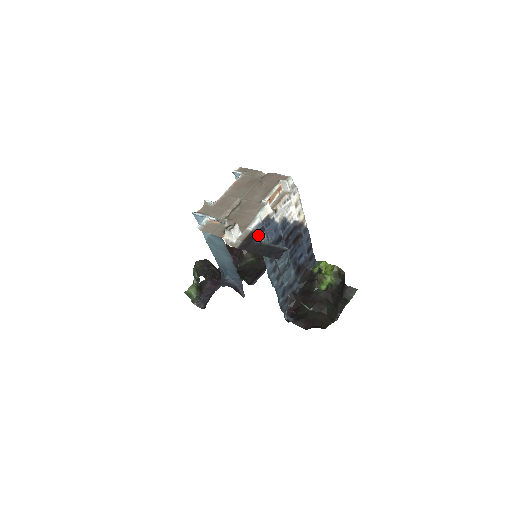
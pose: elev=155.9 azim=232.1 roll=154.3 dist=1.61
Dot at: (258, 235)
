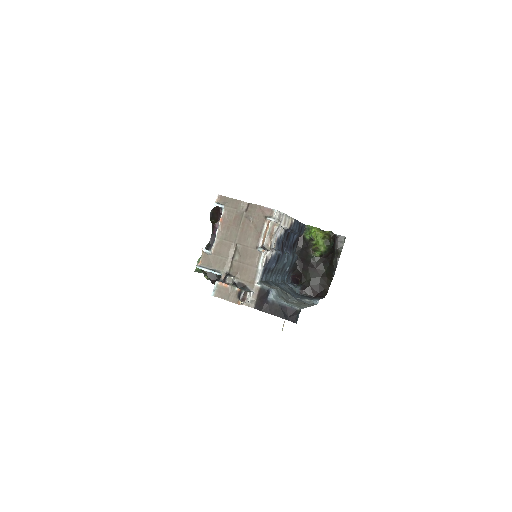
Dot at: (269, 296)
